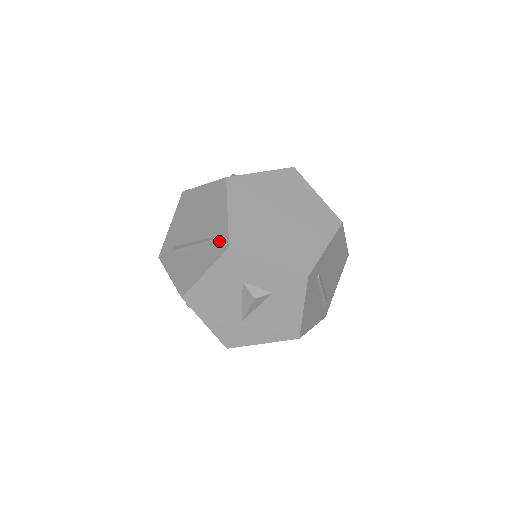
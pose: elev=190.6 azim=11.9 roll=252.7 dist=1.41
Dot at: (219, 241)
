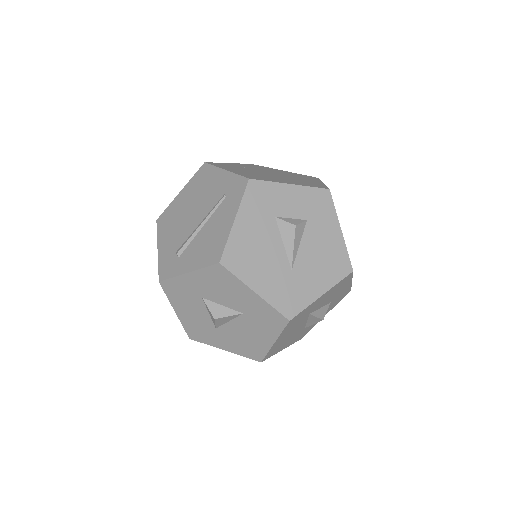
Dot at: (233, 188)
